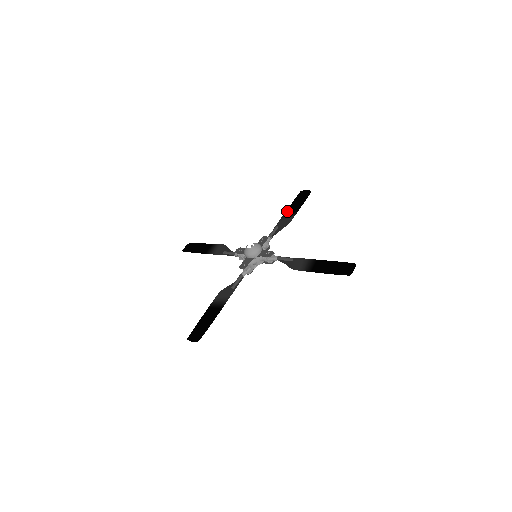
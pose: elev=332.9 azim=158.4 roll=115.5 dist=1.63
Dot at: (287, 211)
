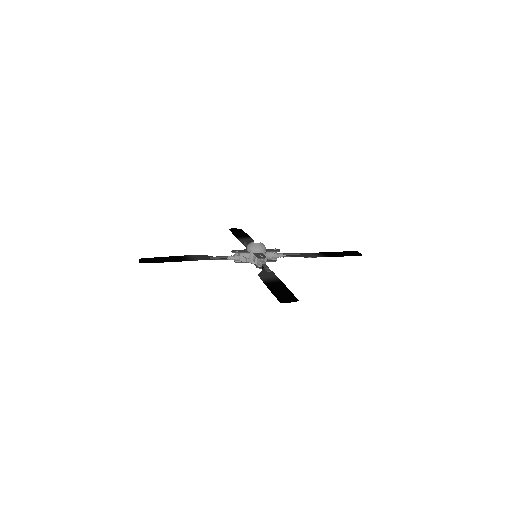
Dot at: (238, 236)
